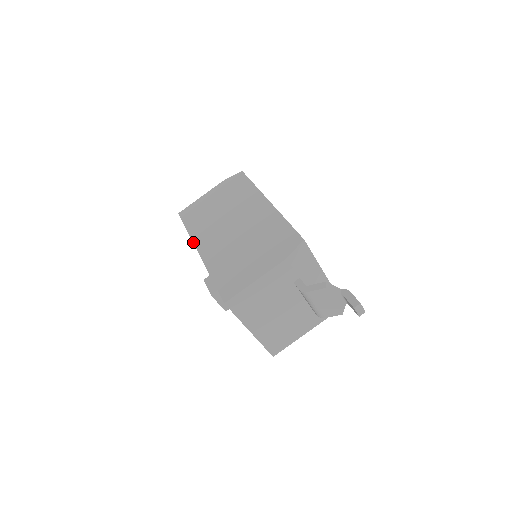
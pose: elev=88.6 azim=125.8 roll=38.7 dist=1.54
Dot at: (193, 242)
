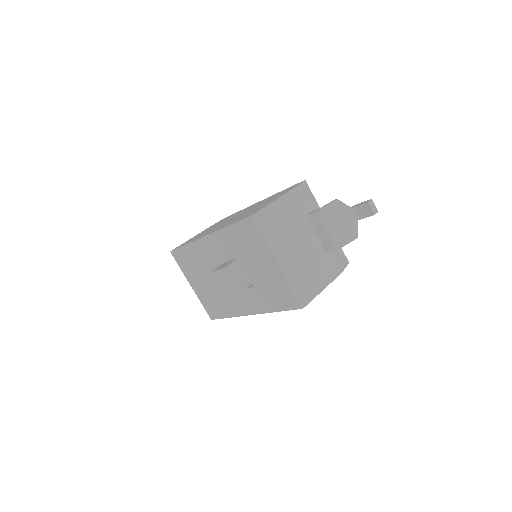
Dot at: (196, 239)
